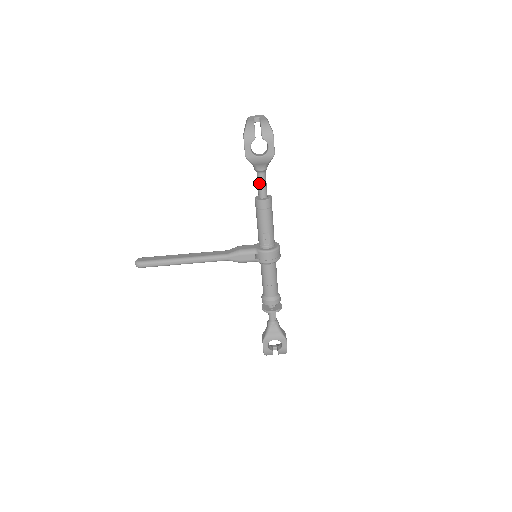
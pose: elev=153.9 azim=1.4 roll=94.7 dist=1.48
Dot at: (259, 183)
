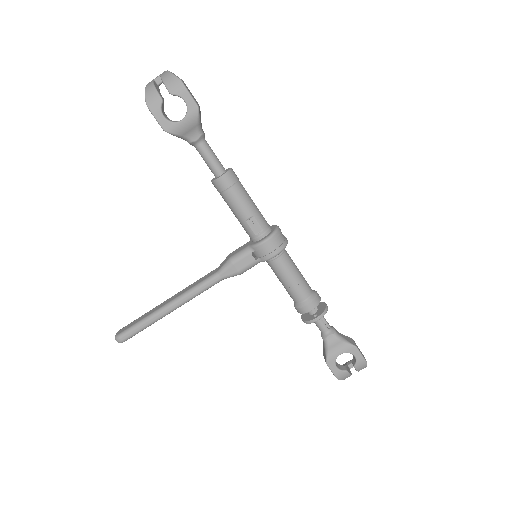
Dot at: (204, 158)
